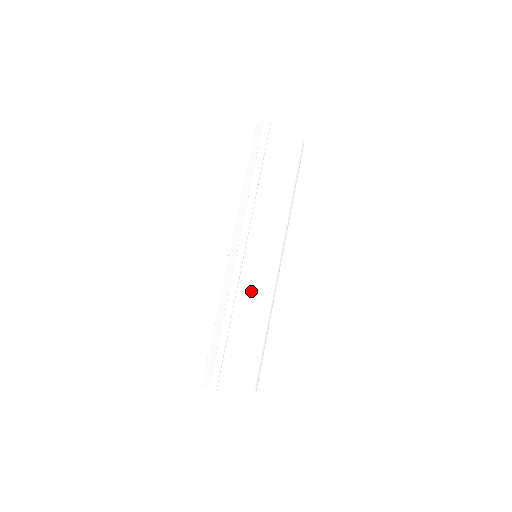
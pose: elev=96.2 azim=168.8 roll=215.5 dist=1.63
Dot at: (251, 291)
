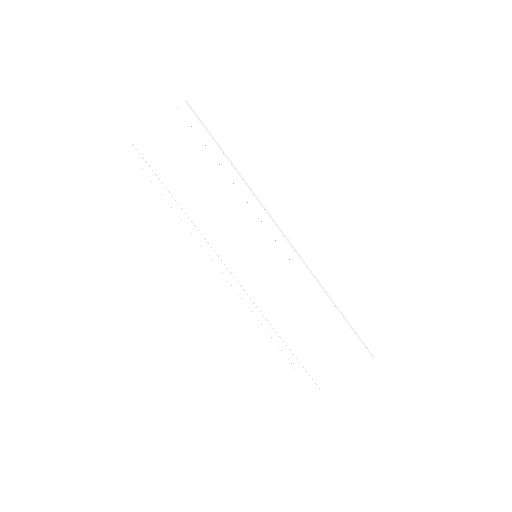
Dot at: (275, 295)
